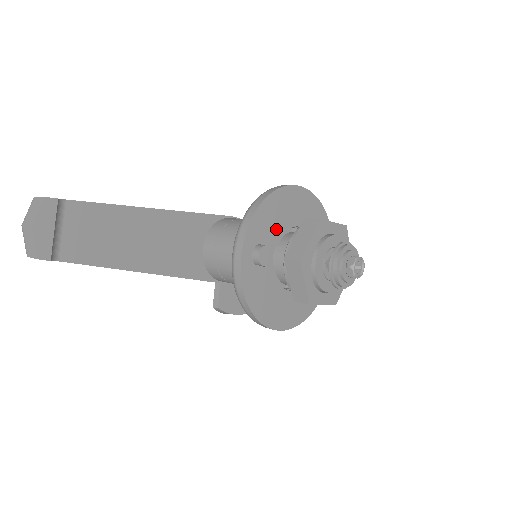
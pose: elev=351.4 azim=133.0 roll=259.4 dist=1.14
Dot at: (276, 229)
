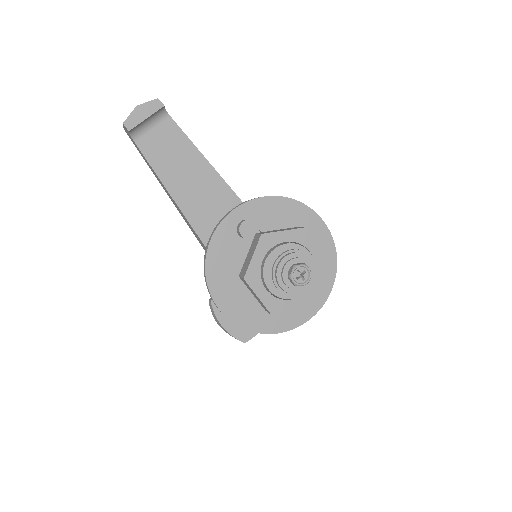
Dot at: (276, 228)
